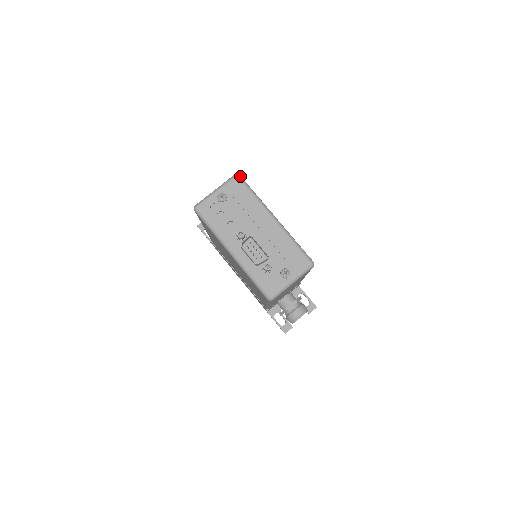
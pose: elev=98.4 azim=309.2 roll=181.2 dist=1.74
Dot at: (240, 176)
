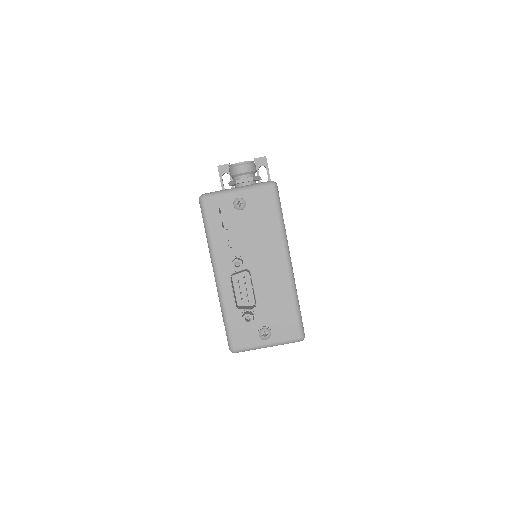
Dot at: (276, 187)
